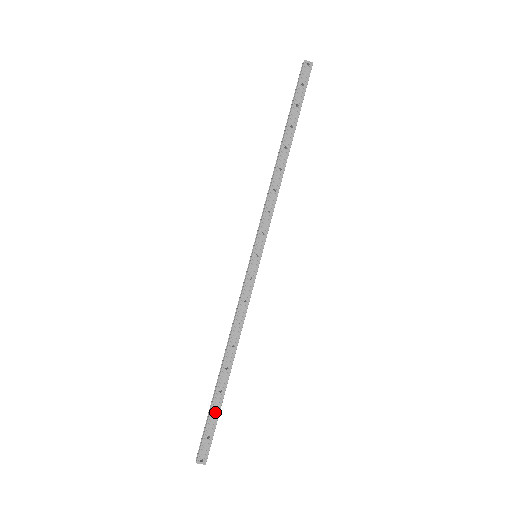
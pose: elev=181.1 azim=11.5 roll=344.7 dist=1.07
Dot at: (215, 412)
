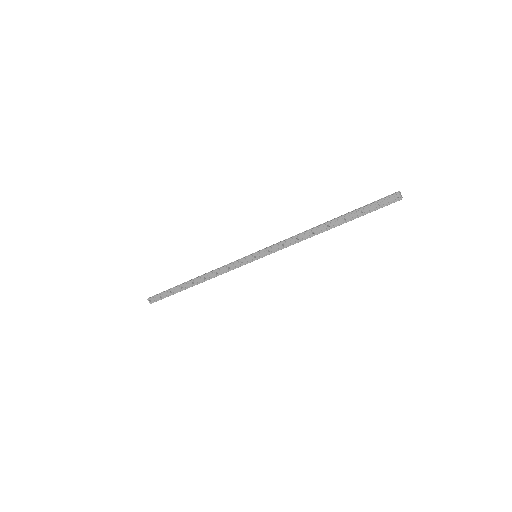
Dot at: (172, 292)
